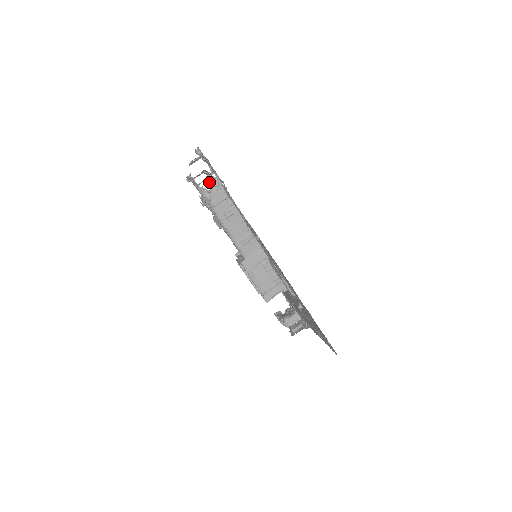
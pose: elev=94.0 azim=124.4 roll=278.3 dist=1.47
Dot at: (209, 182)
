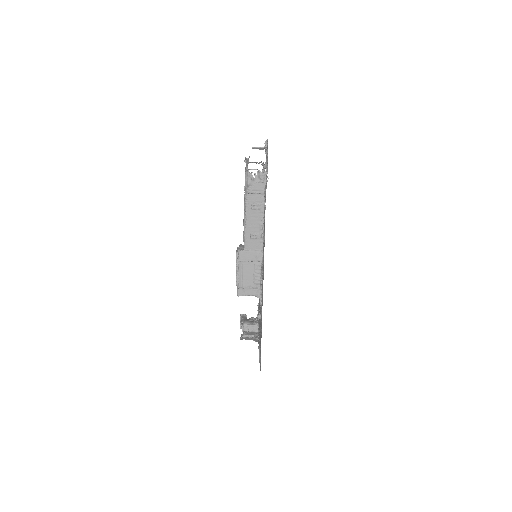
Dot at: (258, 172)
